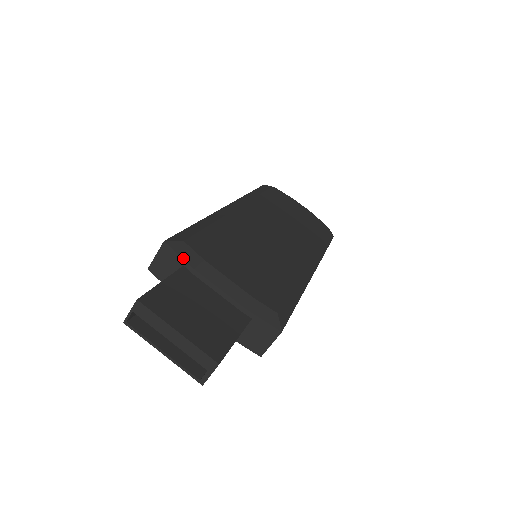
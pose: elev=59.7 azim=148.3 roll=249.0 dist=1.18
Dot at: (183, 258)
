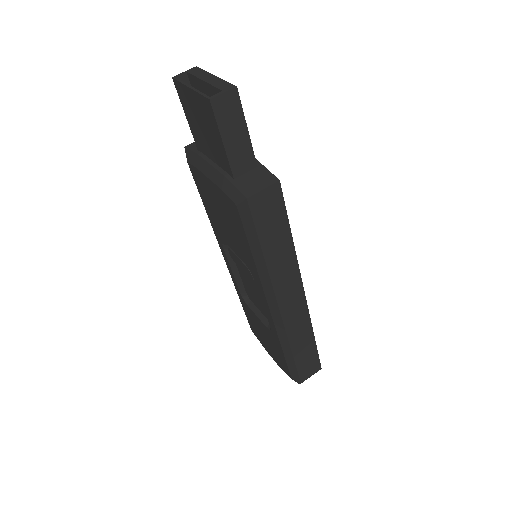
Dot at: occluded
